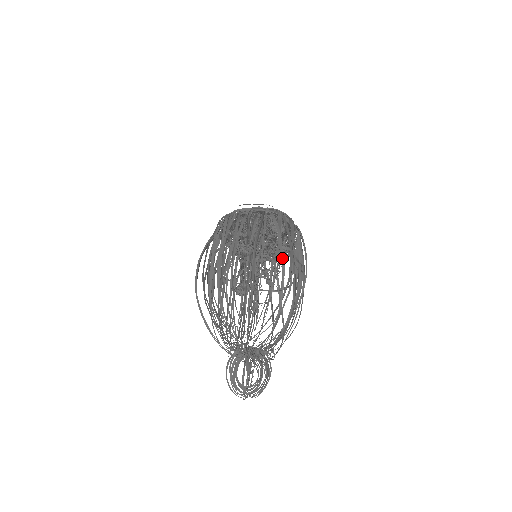
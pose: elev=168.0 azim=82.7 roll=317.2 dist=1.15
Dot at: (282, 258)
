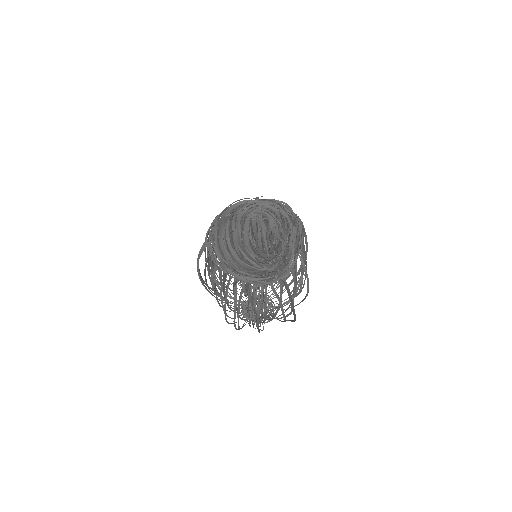
Dot at: (284, 318)
